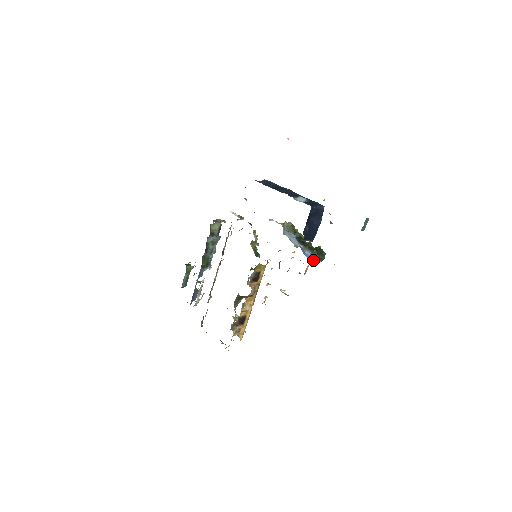
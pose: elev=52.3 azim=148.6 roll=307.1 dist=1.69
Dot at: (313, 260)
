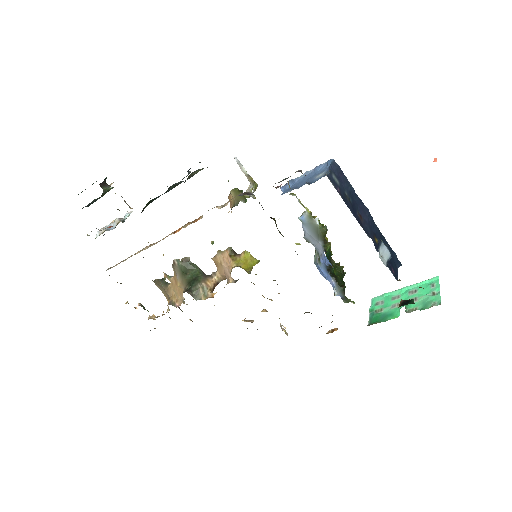
Dot at: (326, 279)
